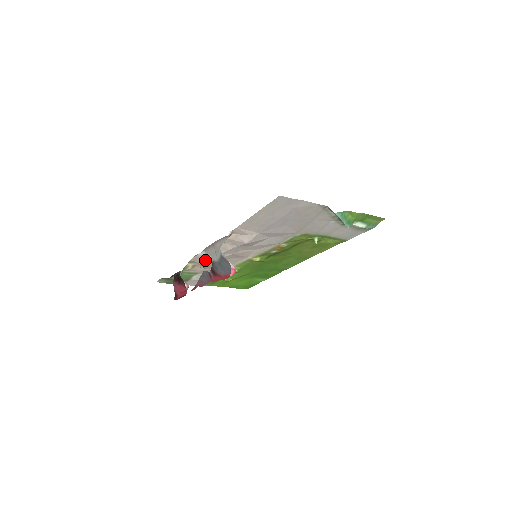
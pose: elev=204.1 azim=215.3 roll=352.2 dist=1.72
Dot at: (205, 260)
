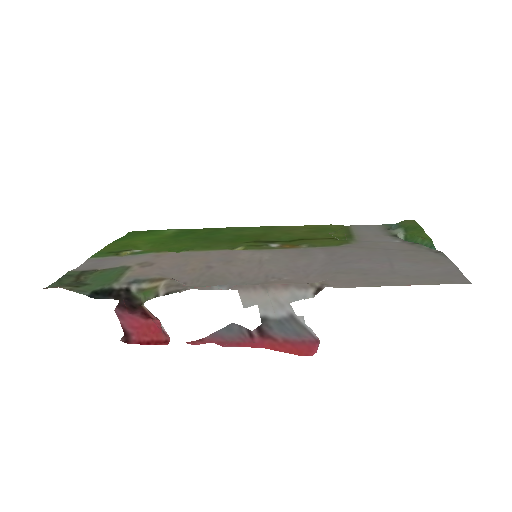
Dot at: occluded
